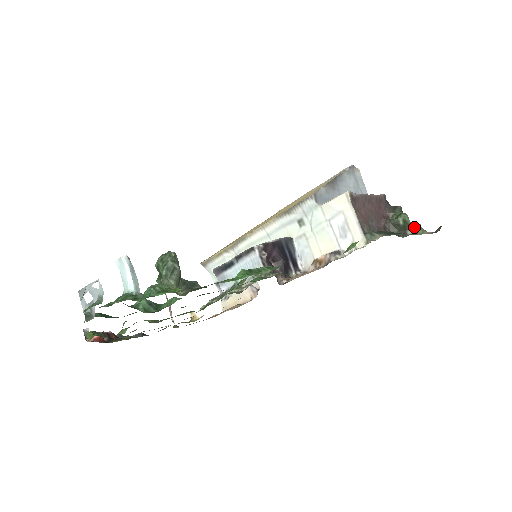
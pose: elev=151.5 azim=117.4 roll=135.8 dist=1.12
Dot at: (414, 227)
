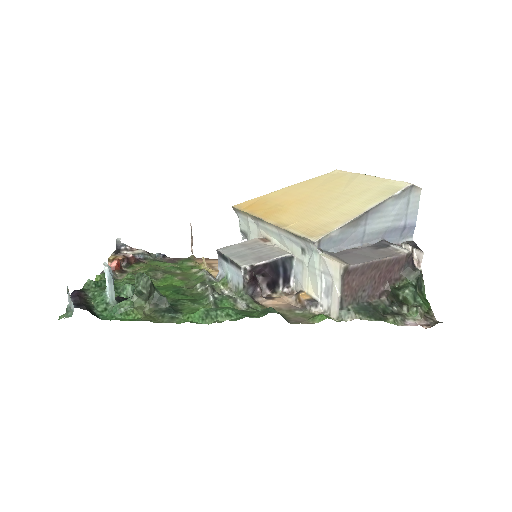
Dot at: (412, 307)
